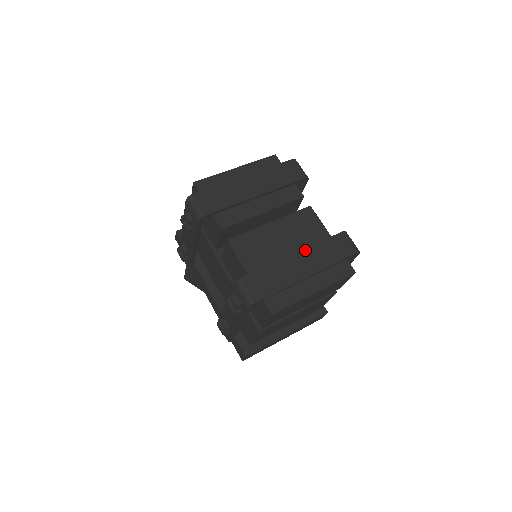
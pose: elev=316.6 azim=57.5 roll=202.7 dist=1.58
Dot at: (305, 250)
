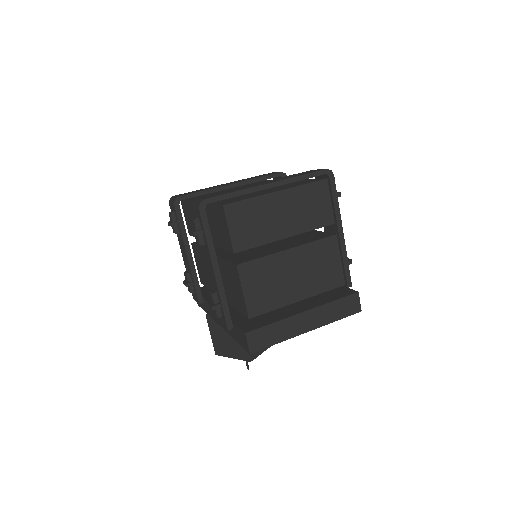
Dot at: occluded
